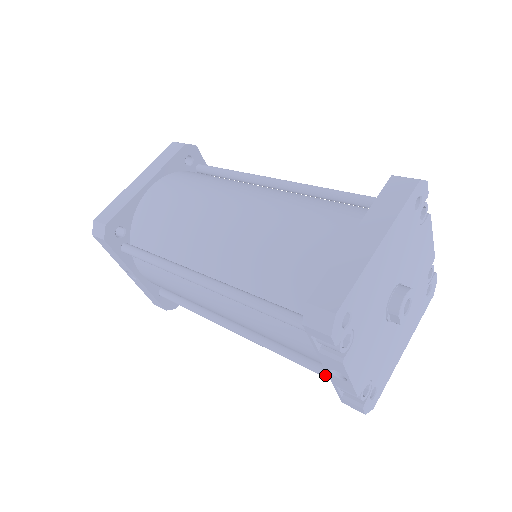
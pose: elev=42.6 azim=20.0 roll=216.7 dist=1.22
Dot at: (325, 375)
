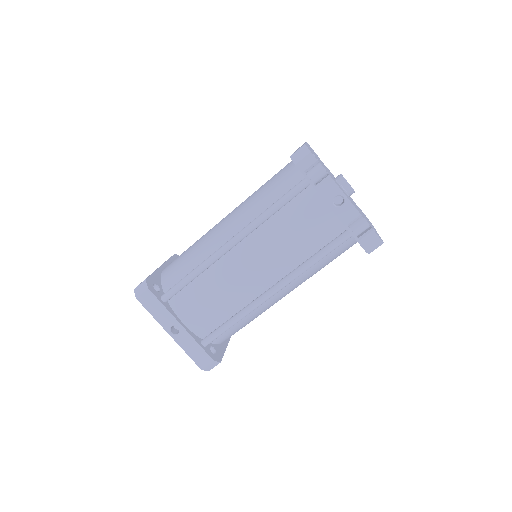
Dot at: (340, 238)
